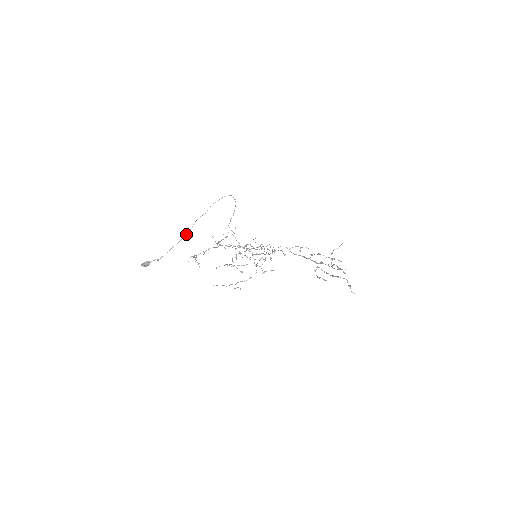
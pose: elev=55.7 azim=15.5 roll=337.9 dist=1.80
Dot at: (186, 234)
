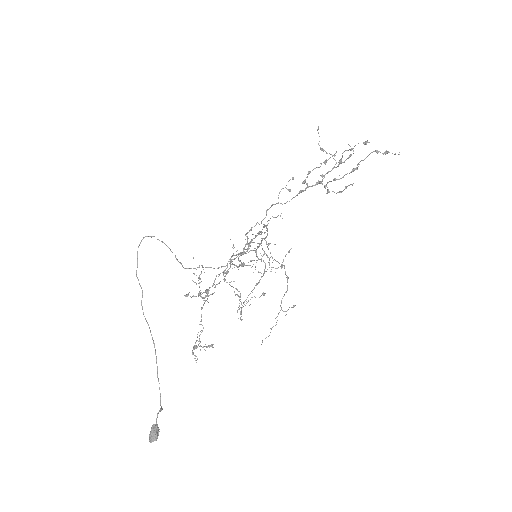
Dot at: occluded
